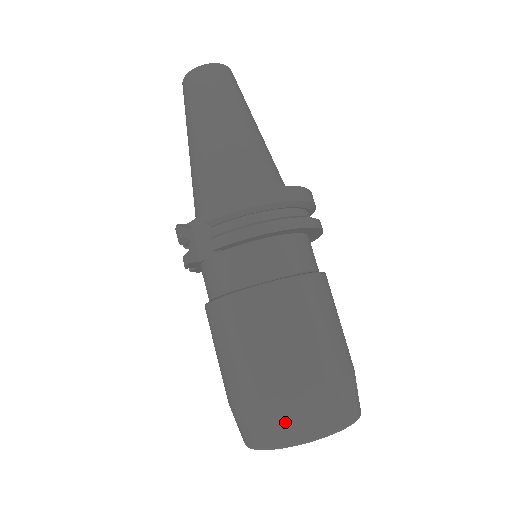
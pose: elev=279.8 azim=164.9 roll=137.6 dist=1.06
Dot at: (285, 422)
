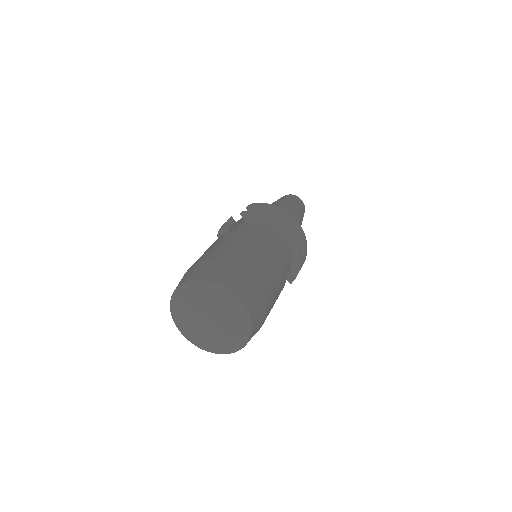
Dot at: (210, 270)
